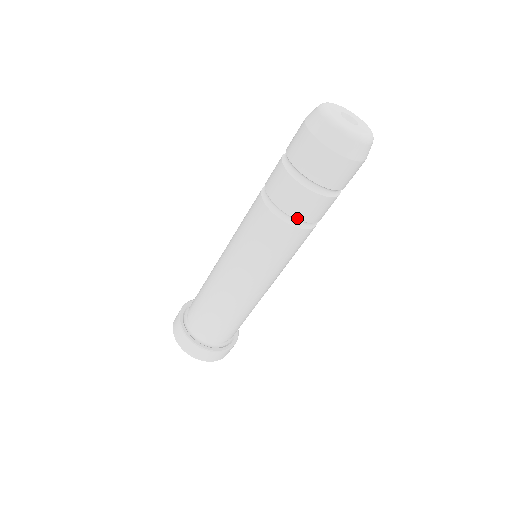
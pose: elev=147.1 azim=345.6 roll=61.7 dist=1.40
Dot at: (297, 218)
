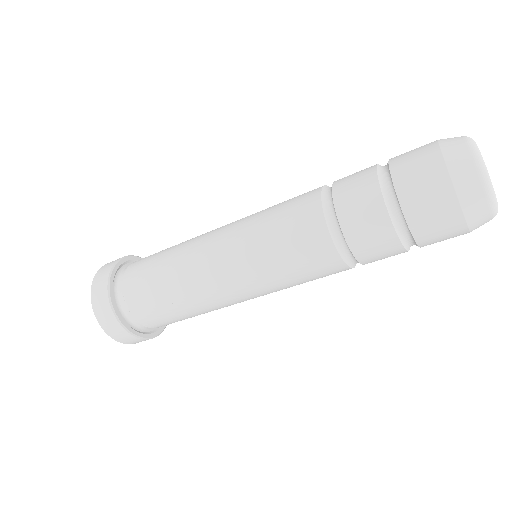
Dot at: (355, 255)
